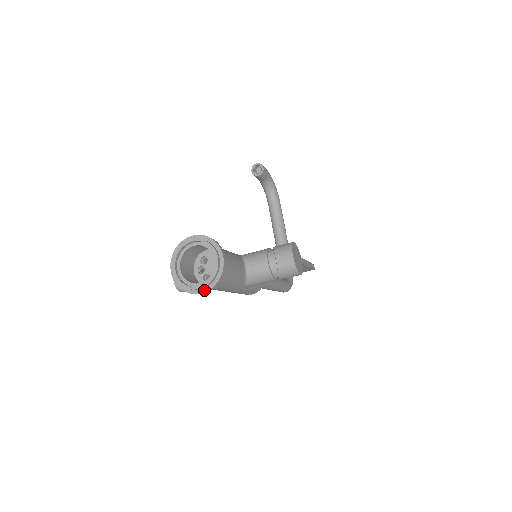
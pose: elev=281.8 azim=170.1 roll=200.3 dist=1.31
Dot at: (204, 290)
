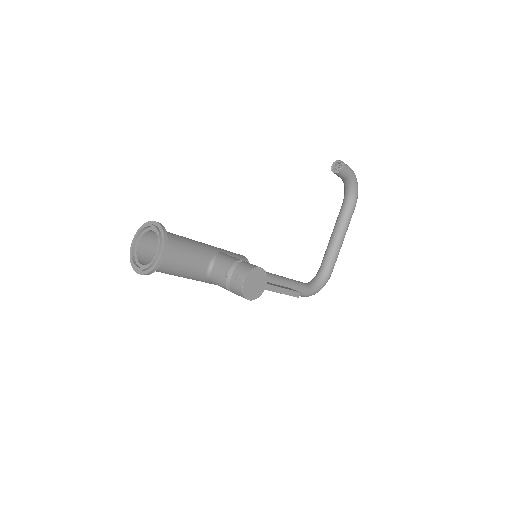
Dot at: (140, 272)
